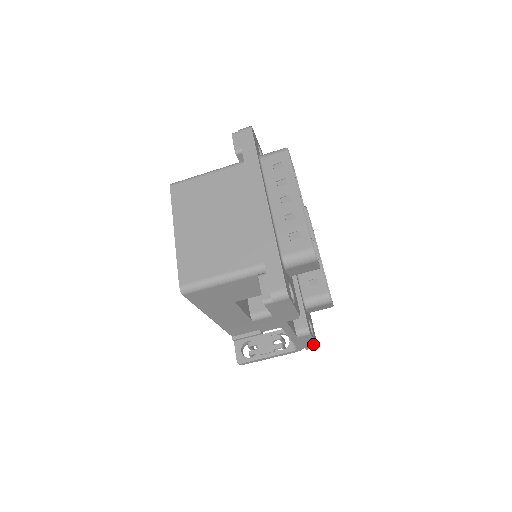
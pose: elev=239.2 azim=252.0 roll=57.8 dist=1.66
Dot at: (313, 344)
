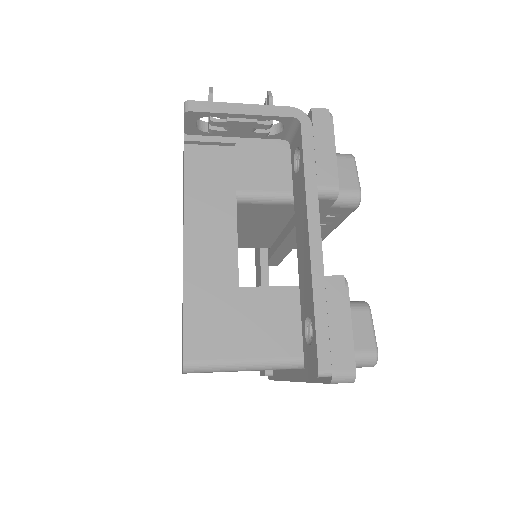
Dot at: occluded
